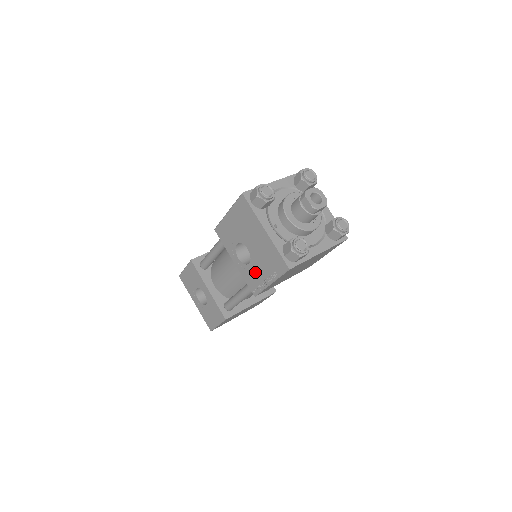
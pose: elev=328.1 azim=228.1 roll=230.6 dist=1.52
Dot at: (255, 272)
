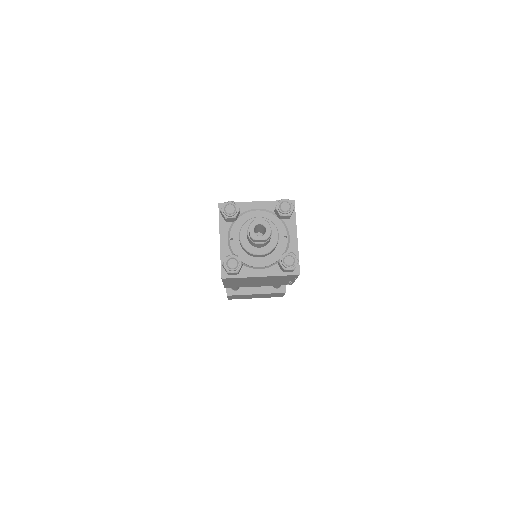
Dot at: occluded
